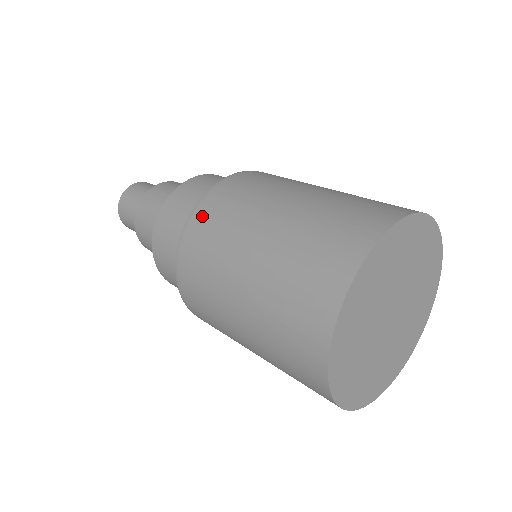
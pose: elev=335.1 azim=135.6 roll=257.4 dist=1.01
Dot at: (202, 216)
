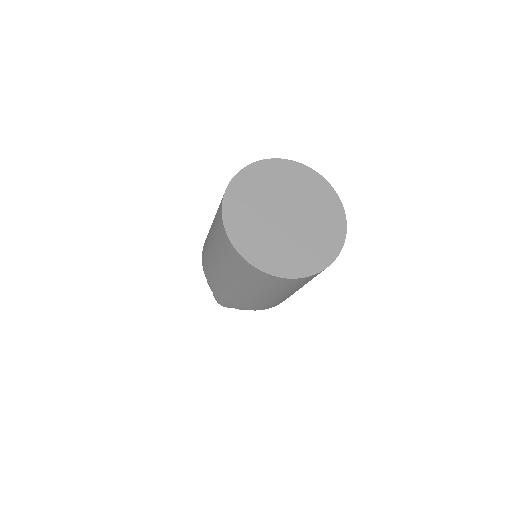
Dot at: occluded
